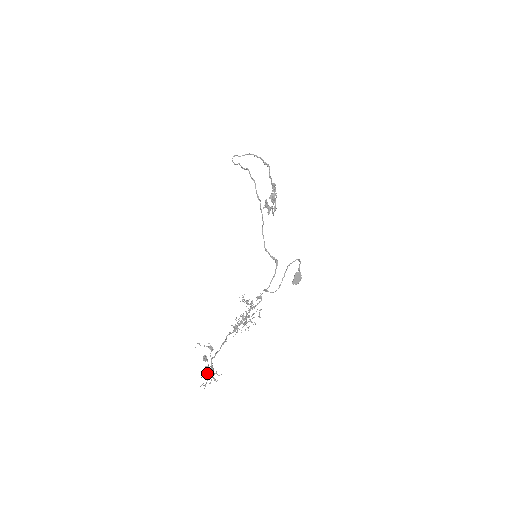
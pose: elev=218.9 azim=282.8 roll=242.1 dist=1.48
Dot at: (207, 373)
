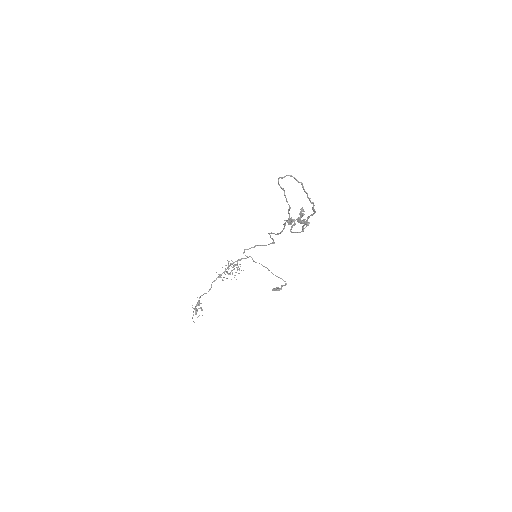
Dot at: (195, 306)
